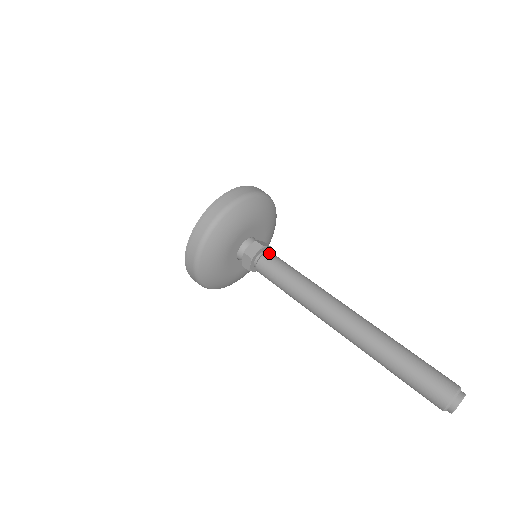
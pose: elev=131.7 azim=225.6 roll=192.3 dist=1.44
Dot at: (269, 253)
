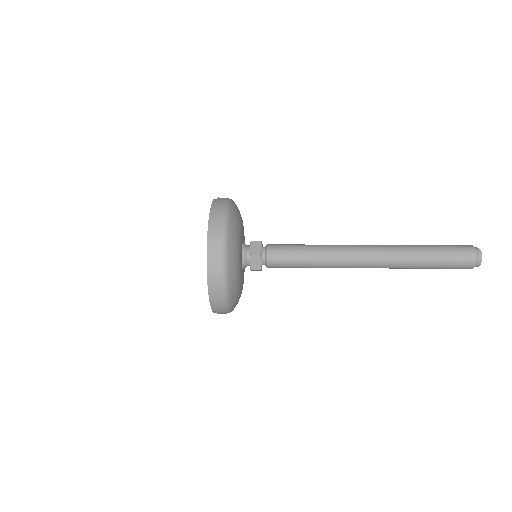
Dot at: (269, 245)
